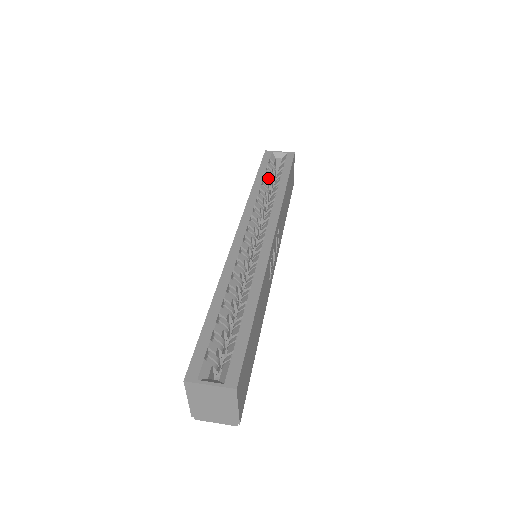
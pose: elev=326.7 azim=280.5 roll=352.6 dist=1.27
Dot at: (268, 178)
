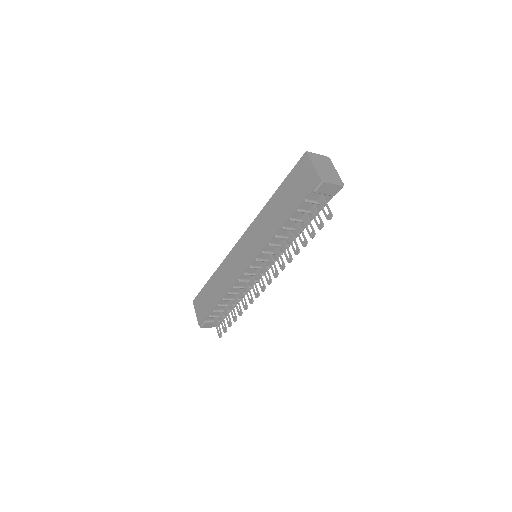
Dot at: occluded
